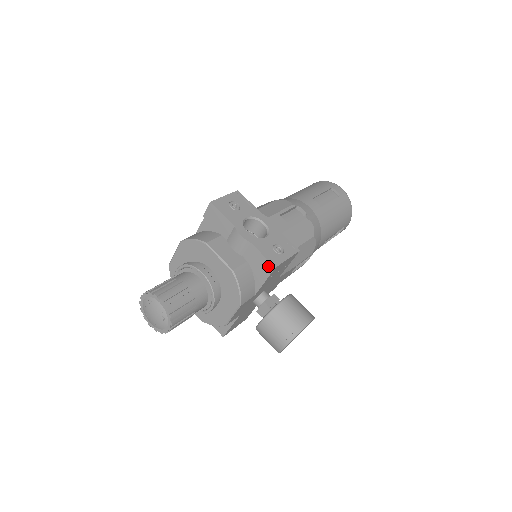
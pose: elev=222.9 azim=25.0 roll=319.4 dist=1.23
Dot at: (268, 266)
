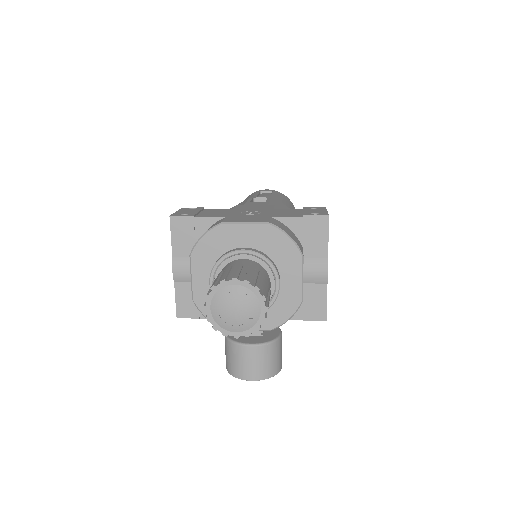
Dot at: (321, 314)
